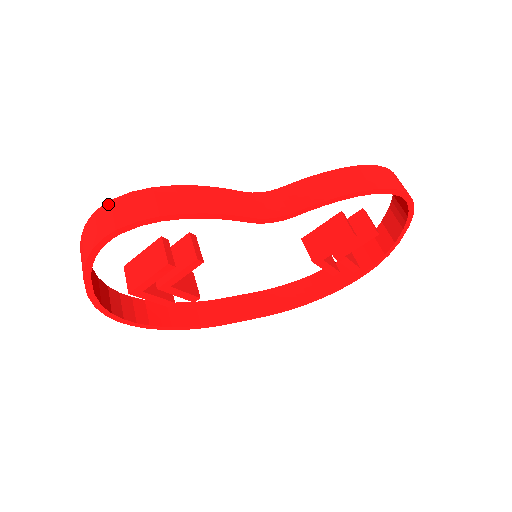
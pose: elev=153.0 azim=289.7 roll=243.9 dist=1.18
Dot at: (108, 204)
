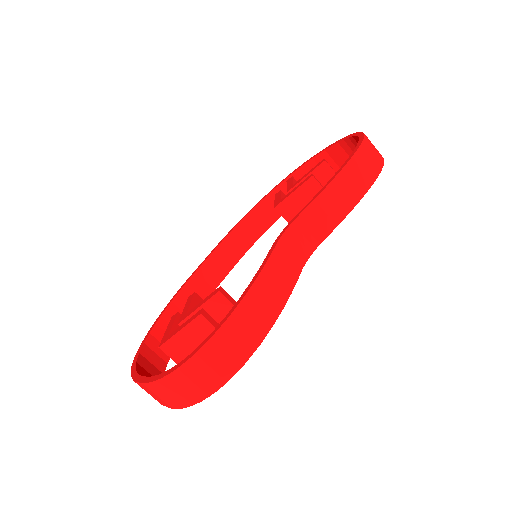
Dot at: (195, 359)
